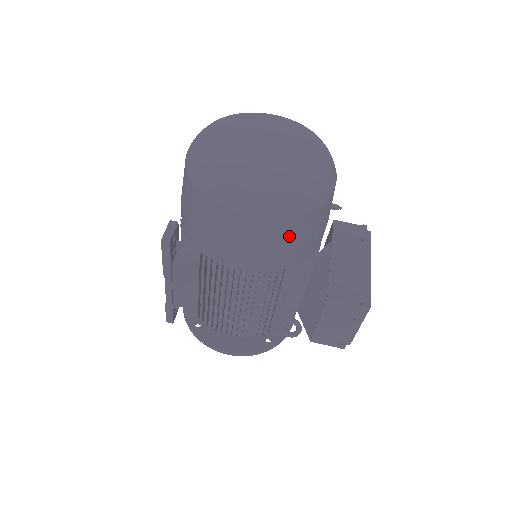
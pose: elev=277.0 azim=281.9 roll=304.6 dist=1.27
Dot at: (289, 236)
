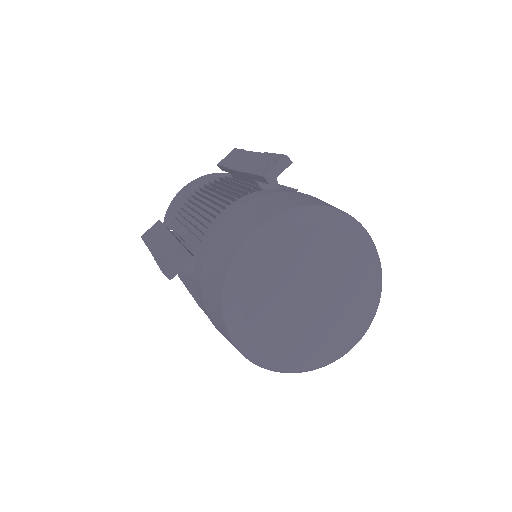
Dot at: occluded
